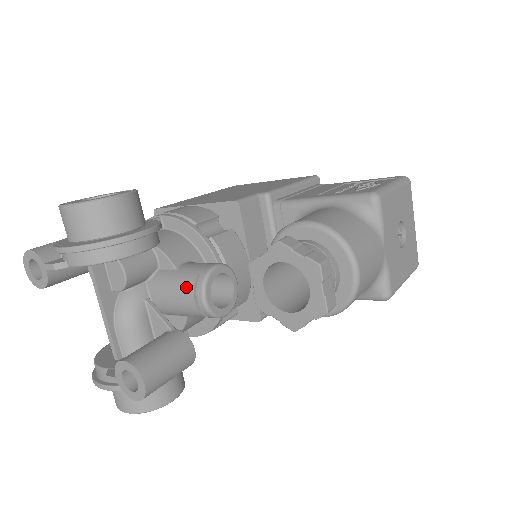
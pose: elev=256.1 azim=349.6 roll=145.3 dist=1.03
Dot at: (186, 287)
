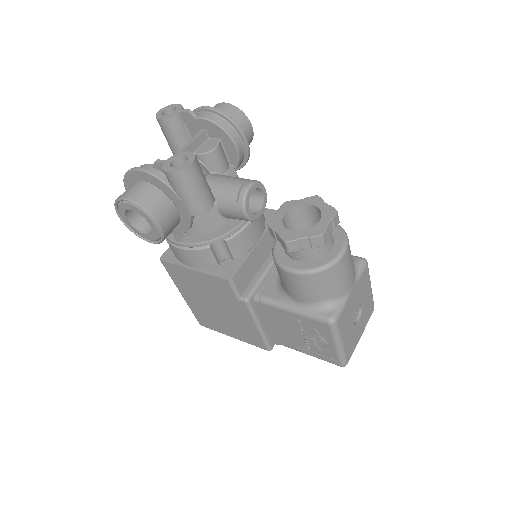
Dot at: (242, 179)
